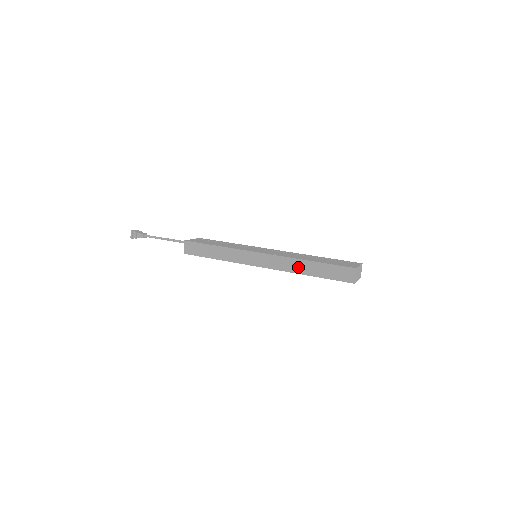
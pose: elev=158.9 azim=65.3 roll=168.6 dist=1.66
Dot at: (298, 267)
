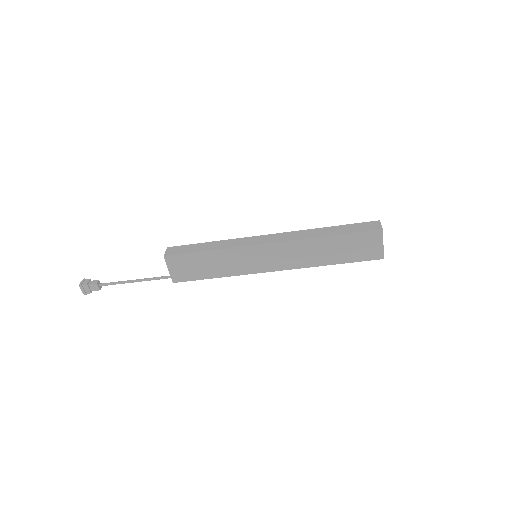
Dot at: (313, 233)
